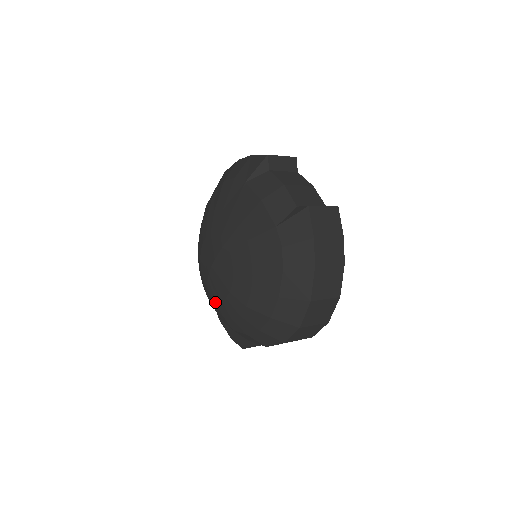
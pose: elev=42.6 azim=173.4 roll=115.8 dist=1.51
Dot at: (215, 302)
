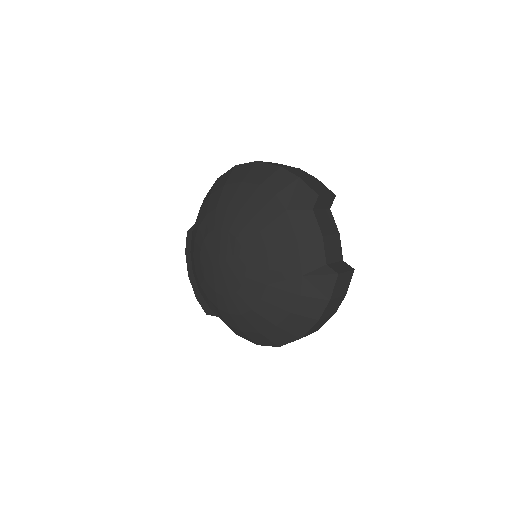
Dot at: (206, 286)
